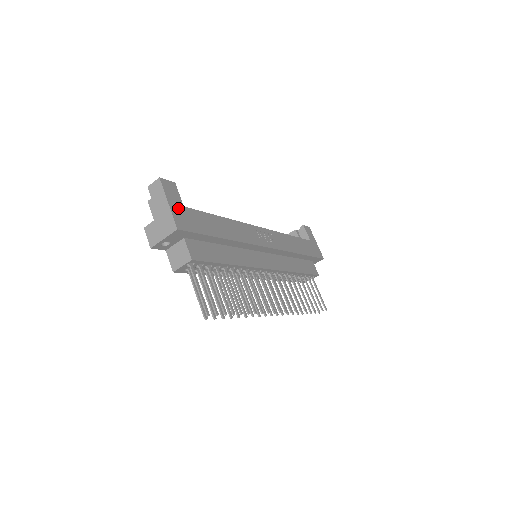
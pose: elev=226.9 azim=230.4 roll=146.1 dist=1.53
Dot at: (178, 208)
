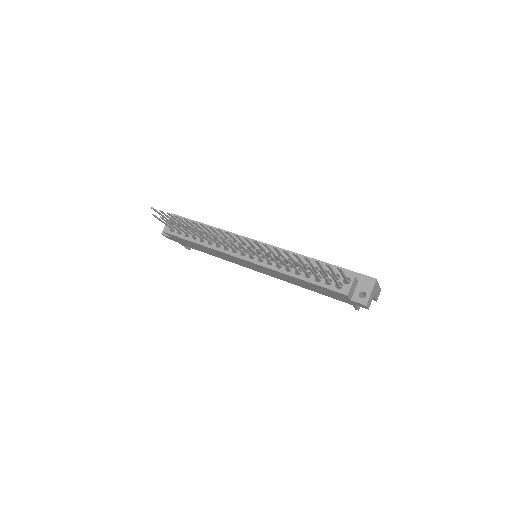
Dot at: occluded
